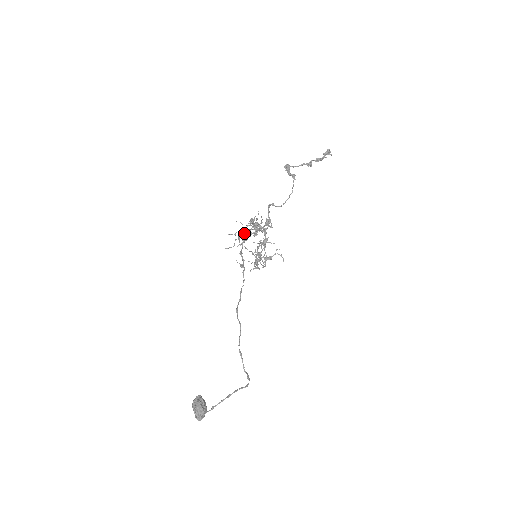
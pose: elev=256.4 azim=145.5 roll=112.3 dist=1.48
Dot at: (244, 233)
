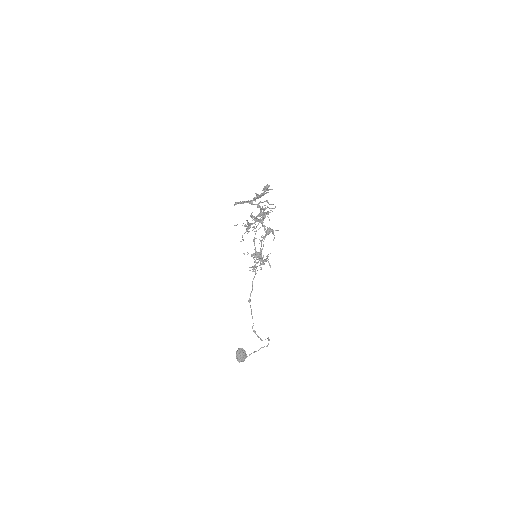
Dot at: (249, 227)
